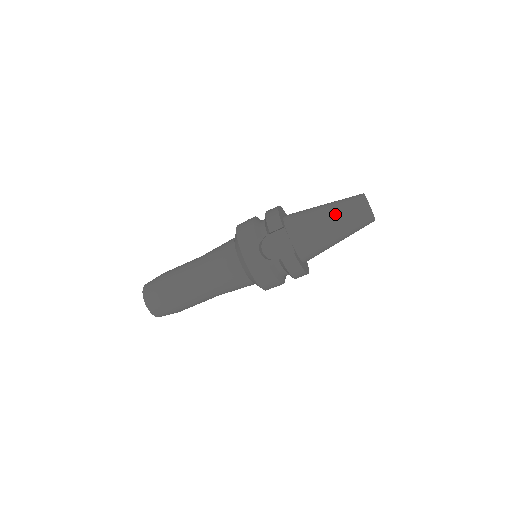
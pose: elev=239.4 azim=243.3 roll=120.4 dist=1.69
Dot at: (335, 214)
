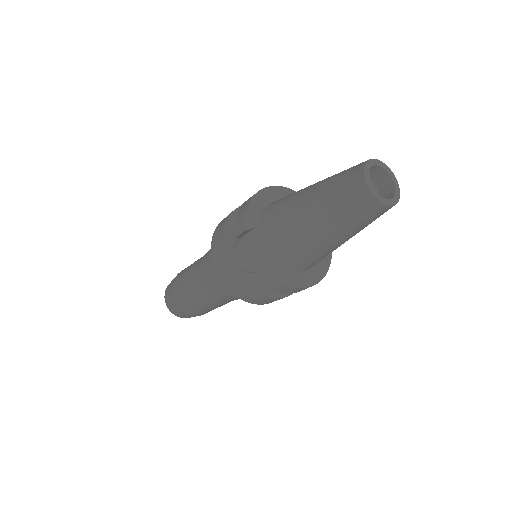
Dot at: (317, 204)
